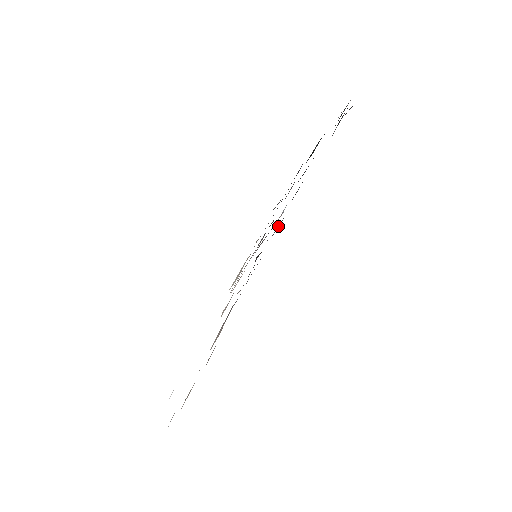
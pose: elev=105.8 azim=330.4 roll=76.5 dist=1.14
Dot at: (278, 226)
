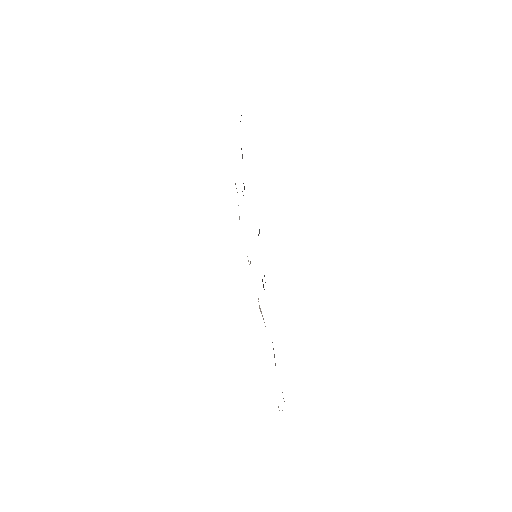
Dot at: occluded
